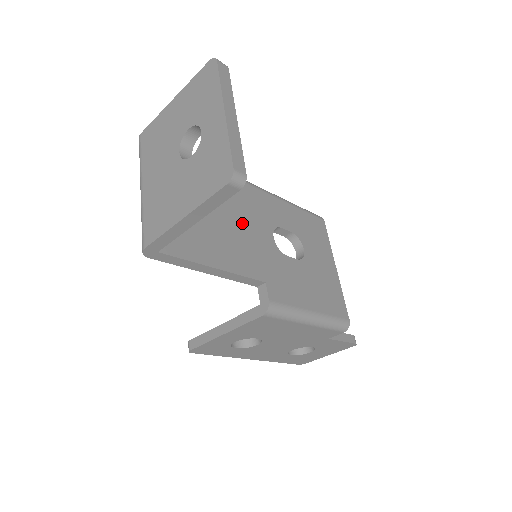
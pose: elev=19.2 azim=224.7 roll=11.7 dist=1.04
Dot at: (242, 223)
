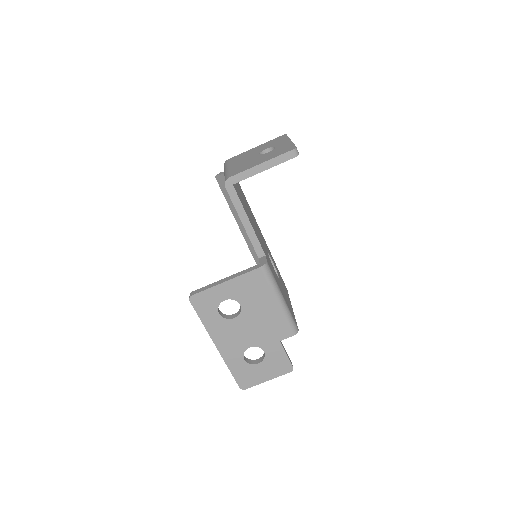
Dot at: (257, 230)
